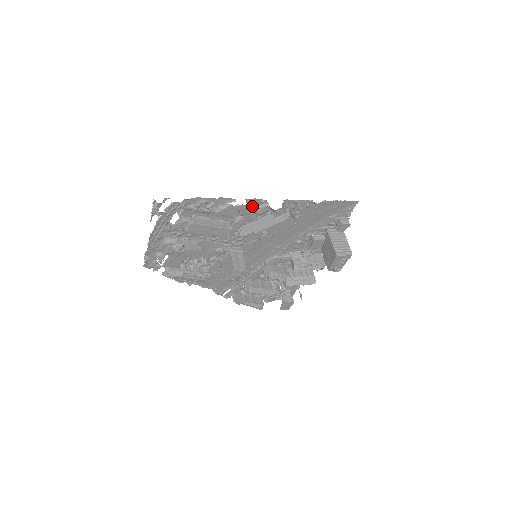
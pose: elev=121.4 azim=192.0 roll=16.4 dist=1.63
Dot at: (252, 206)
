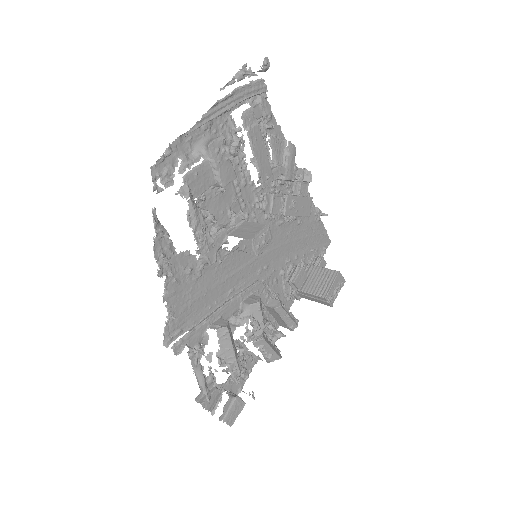
Dot at: occluded
